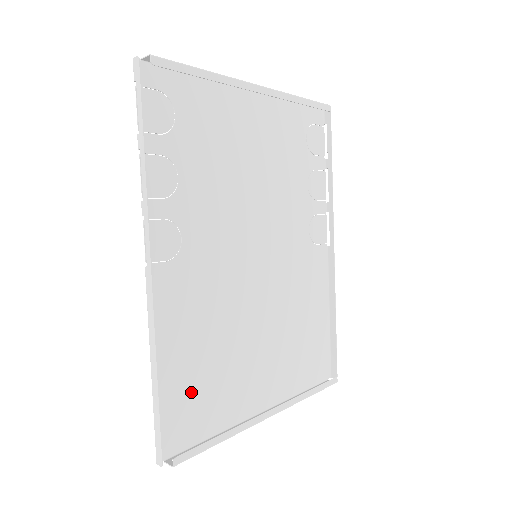
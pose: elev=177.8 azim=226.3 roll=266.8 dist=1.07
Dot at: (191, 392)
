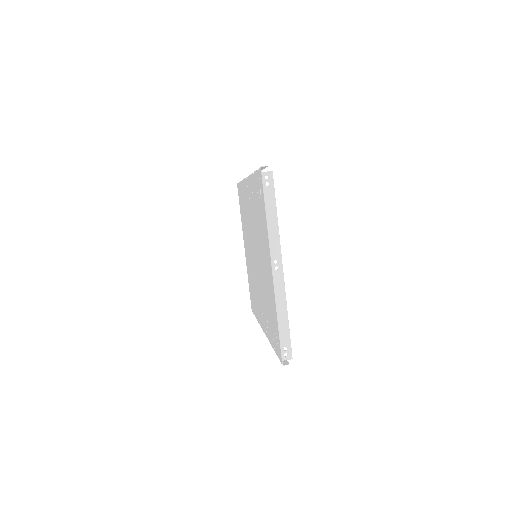
Dot at: occluded
